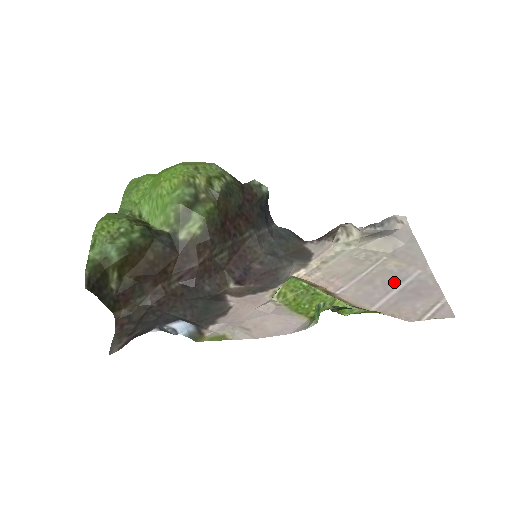
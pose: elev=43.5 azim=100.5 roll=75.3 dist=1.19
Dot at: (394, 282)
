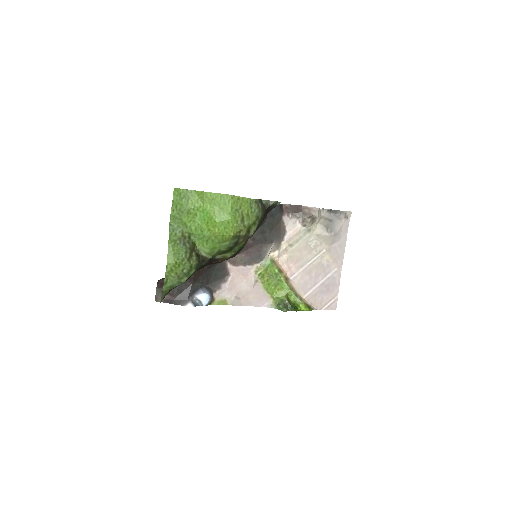
Dot at: (321, 276)
